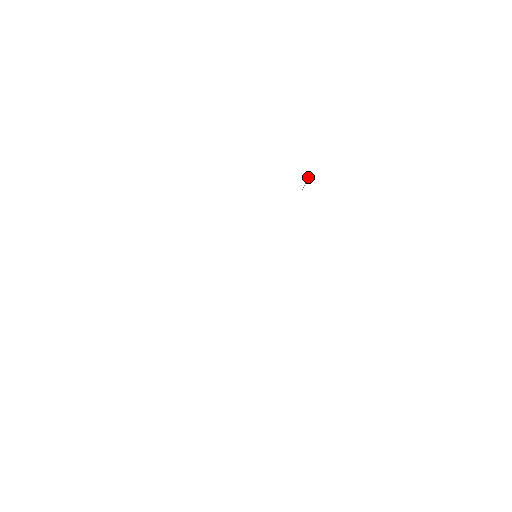
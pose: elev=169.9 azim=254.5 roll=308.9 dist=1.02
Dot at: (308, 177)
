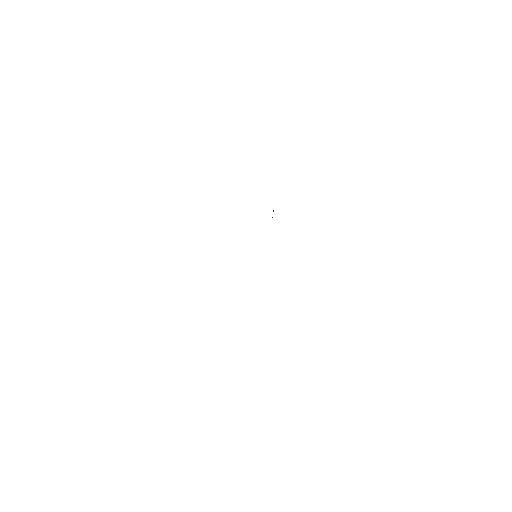
Dot at: (273, 210)
